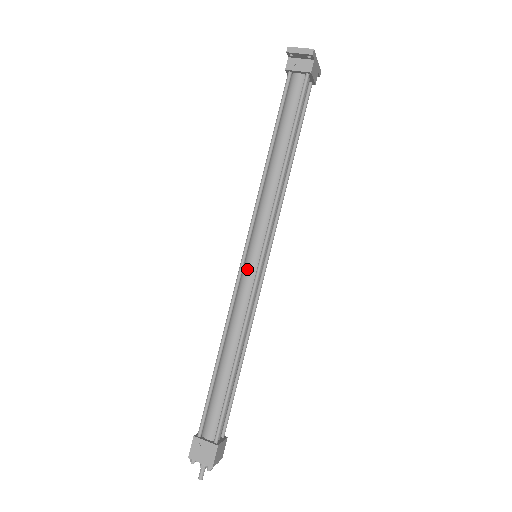
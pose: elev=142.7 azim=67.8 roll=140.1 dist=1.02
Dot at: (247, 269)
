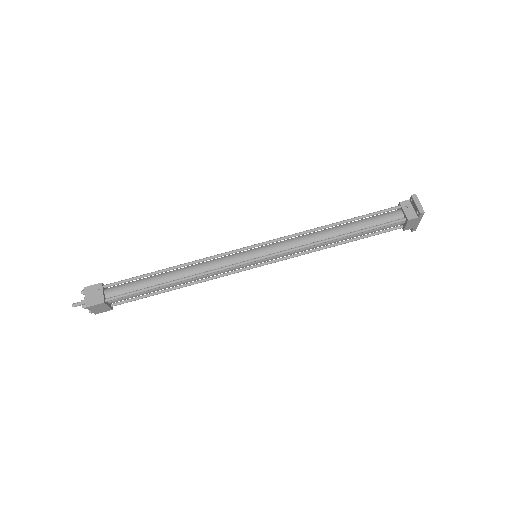
Dot at: (243, 254)
